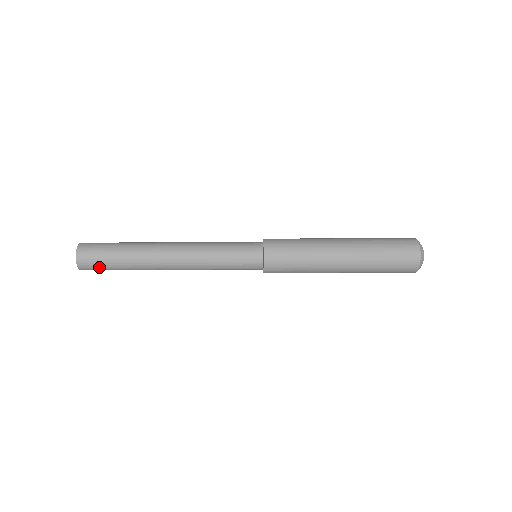
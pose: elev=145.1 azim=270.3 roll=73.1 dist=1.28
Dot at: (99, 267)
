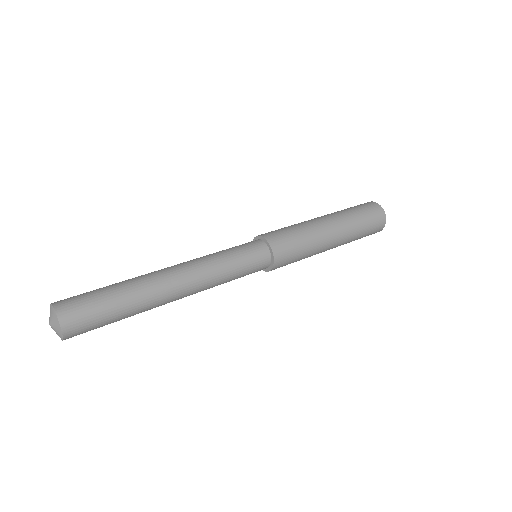
Dot at: (92, 329)
